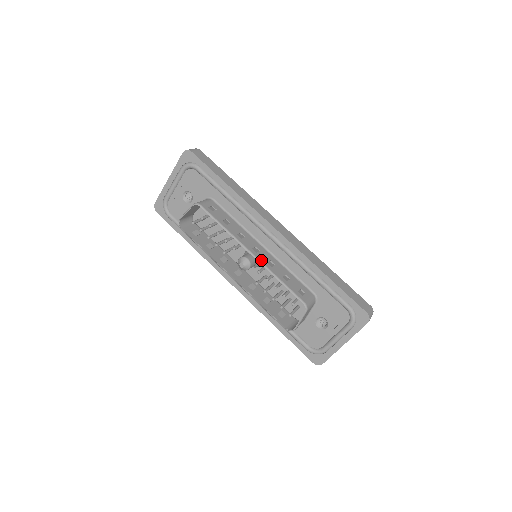
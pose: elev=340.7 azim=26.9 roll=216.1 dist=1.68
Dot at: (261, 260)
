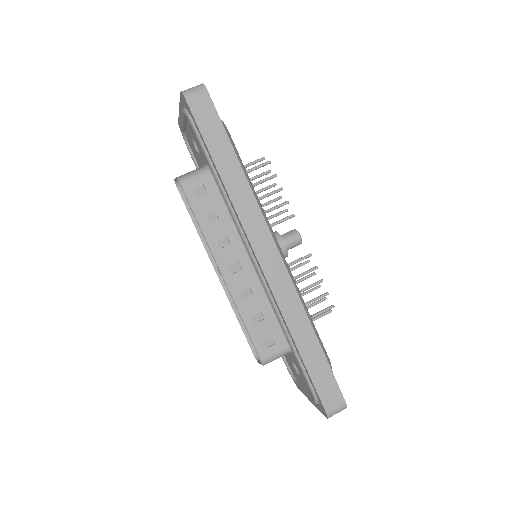
Dot at: (231, 287)
